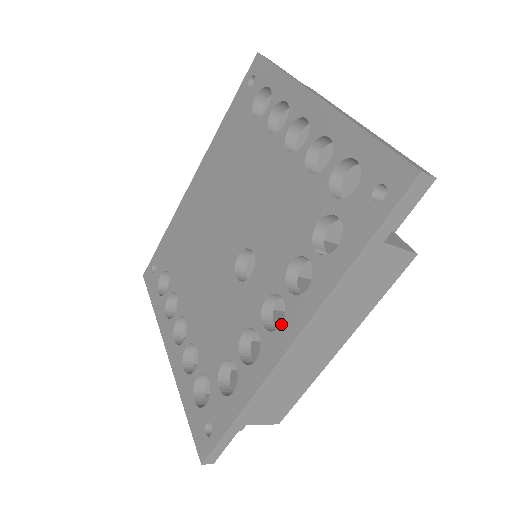
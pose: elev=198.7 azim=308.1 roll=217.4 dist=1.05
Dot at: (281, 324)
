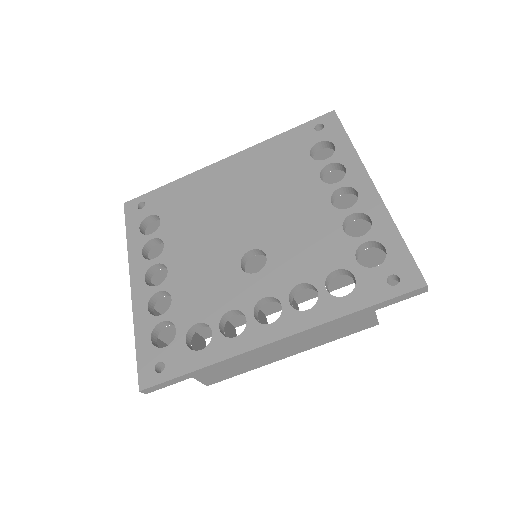
Dot at: (260, 319)
